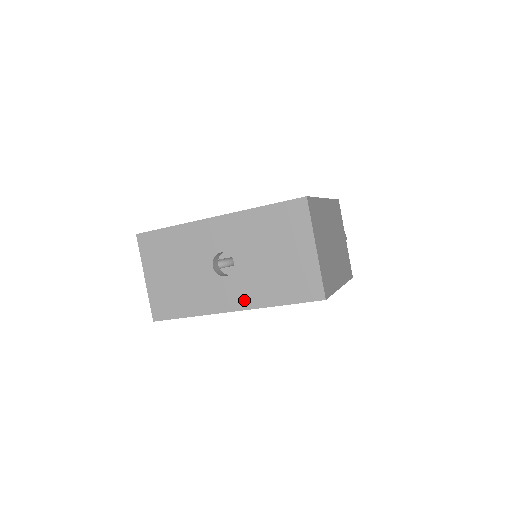
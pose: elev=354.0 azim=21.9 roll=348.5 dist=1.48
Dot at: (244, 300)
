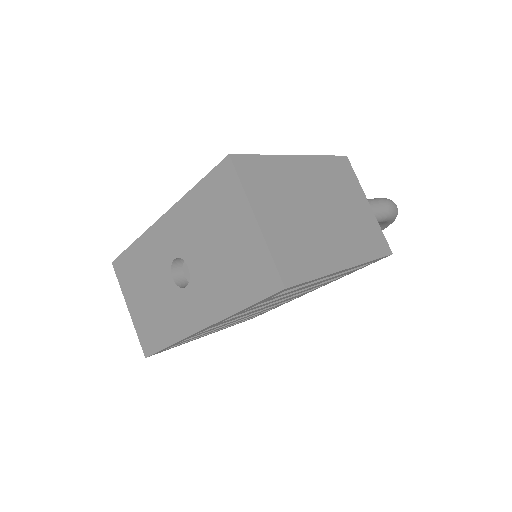
Dot at: (208, 312)
